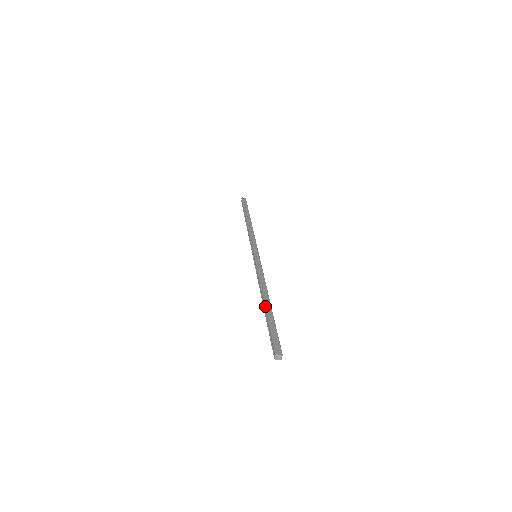
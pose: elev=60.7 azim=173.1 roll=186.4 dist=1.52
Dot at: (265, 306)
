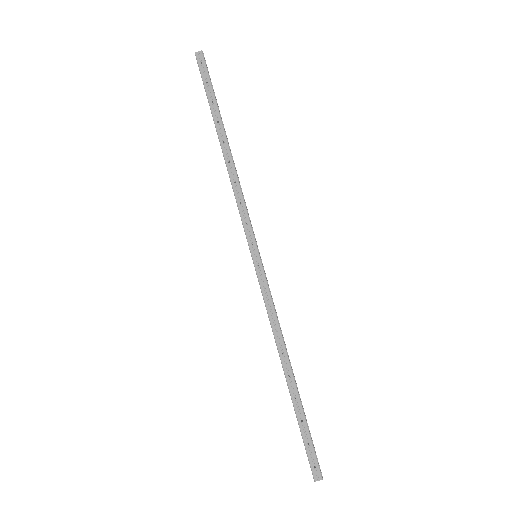
Dot at: (289, 390)
